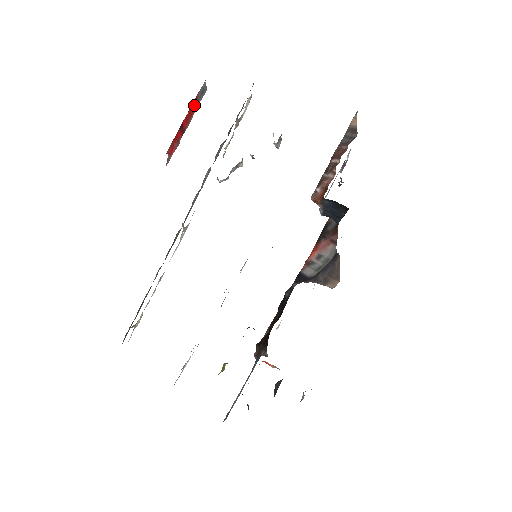
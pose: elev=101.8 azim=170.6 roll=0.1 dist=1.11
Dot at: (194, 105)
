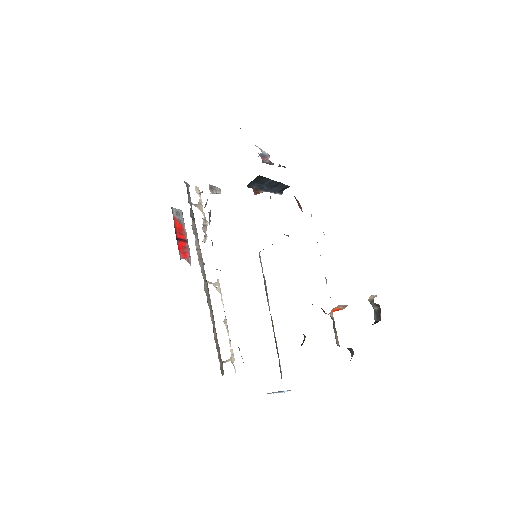
Dot at: (178, 224)
